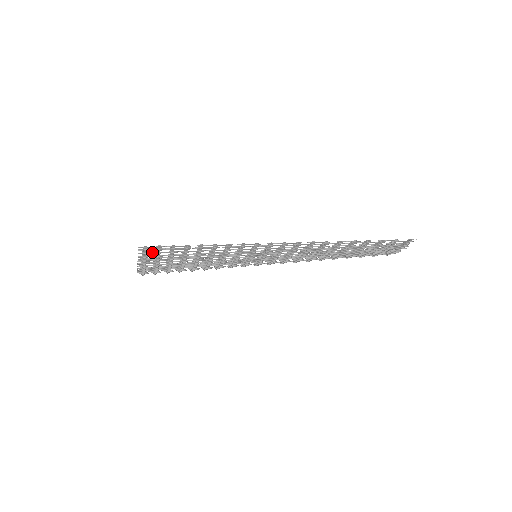
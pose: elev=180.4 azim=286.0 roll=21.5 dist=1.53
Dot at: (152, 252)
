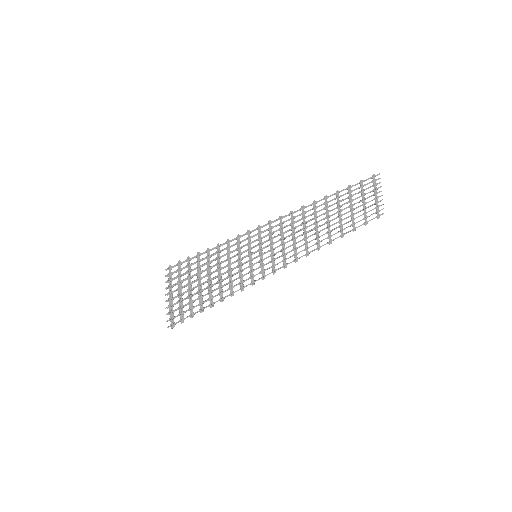
Dot at: (174, 271)
